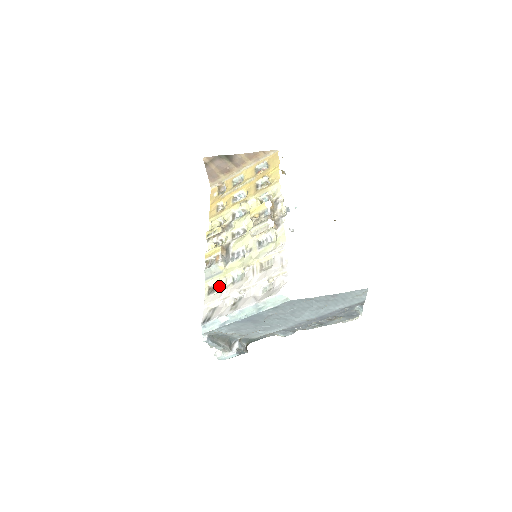
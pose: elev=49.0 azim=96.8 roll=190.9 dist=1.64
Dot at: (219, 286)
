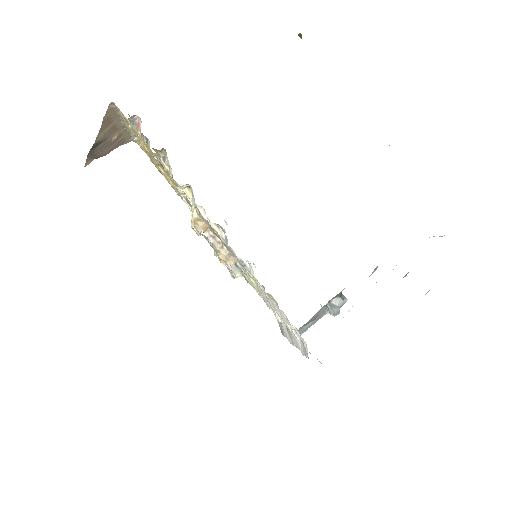
Dot at: occluded
